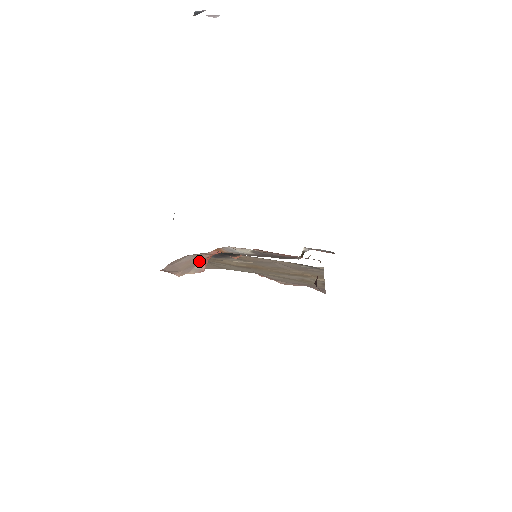
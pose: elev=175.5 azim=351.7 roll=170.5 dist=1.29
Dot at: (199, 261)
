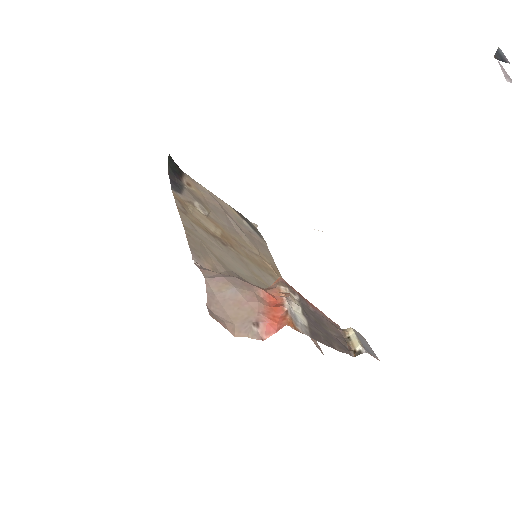
Dot at: (255, 315)
